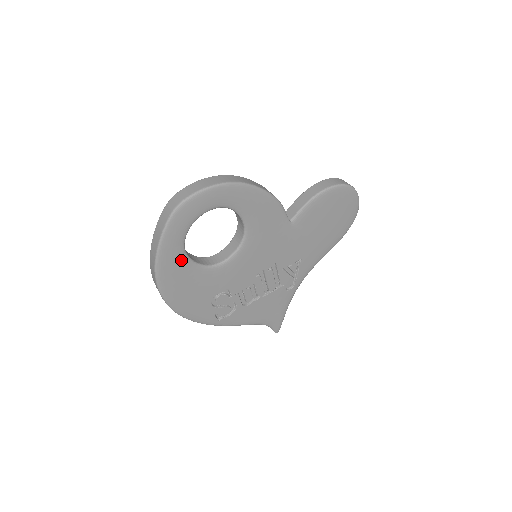
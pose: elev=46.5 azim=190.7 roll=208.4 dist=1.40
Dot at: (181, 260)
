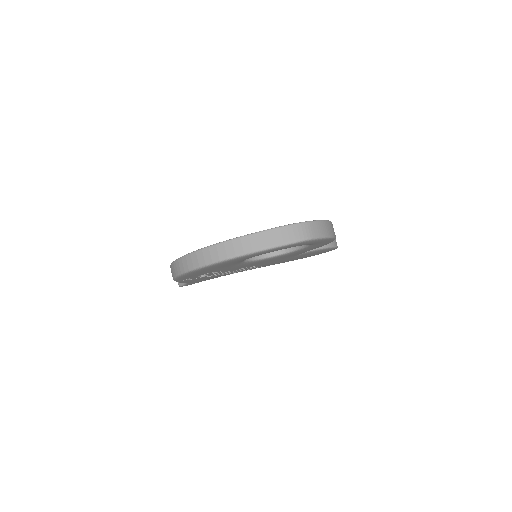
Dot at: (248, 258)
